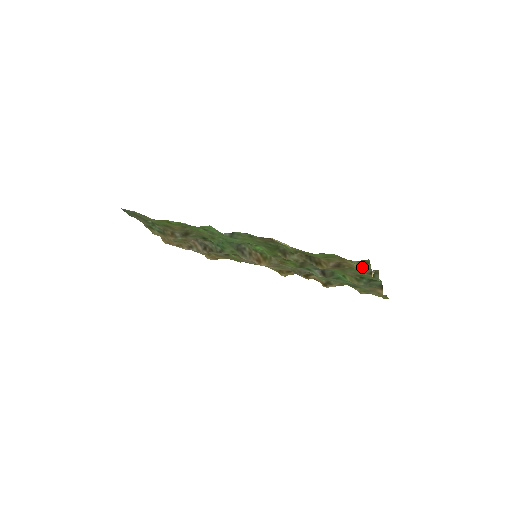
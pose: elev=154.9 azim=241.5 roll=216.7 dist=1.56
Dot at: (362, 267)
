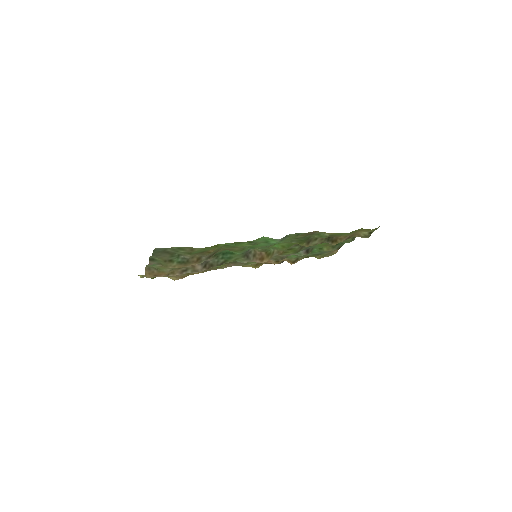
Dot at: (372, 232)
